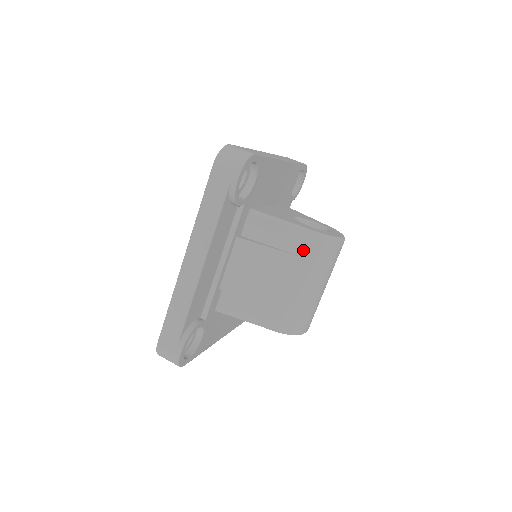
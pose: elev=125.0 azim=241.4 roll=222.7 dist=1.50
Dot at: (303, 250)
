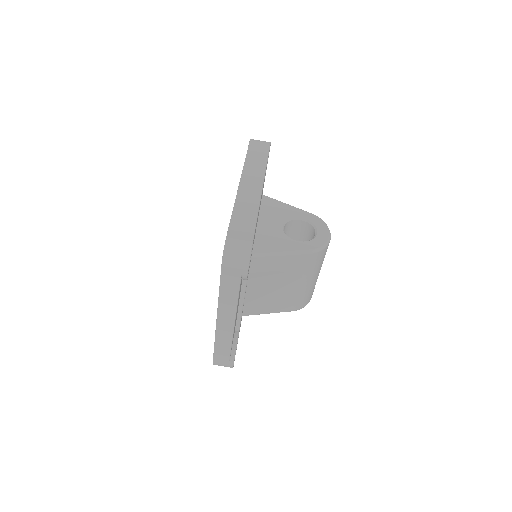
Dot at: (302, 265)
